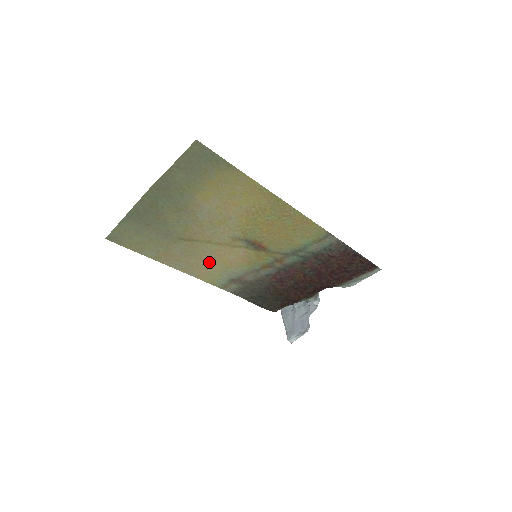
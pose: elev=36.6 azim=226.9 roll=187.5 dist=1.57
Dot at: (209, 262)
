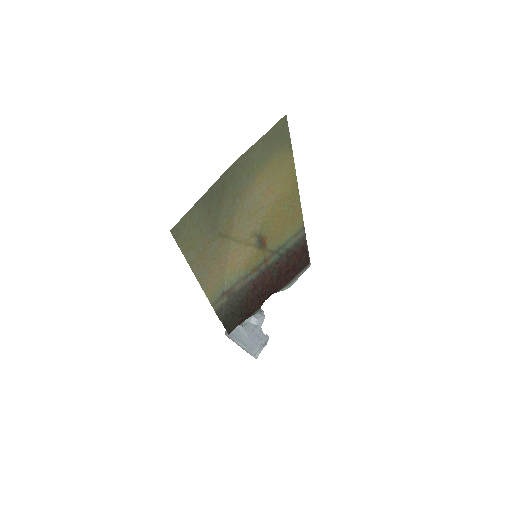
Dot at: (222, 268)
